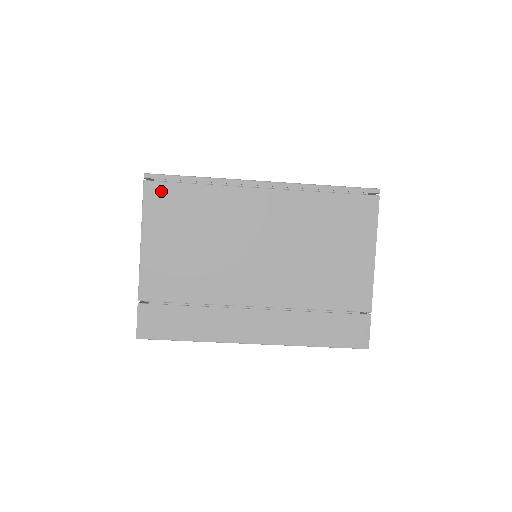
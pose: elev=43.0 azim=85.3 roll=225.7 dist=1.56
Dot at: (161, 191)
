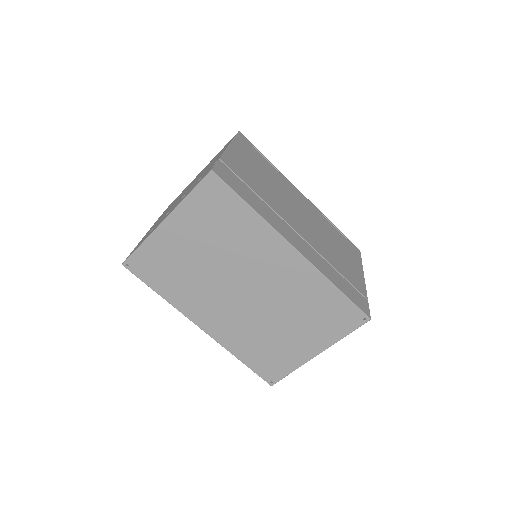
Dot at: (247, 144)
